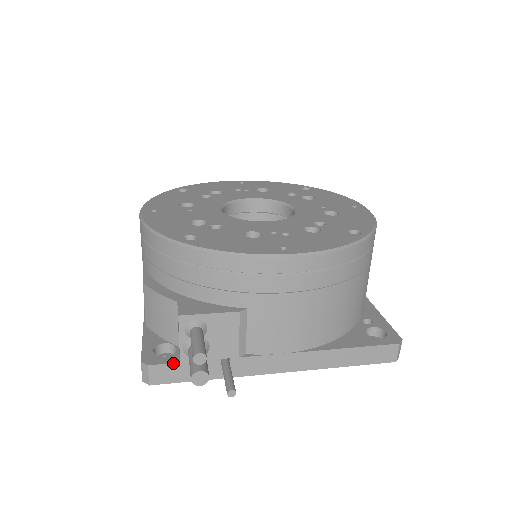
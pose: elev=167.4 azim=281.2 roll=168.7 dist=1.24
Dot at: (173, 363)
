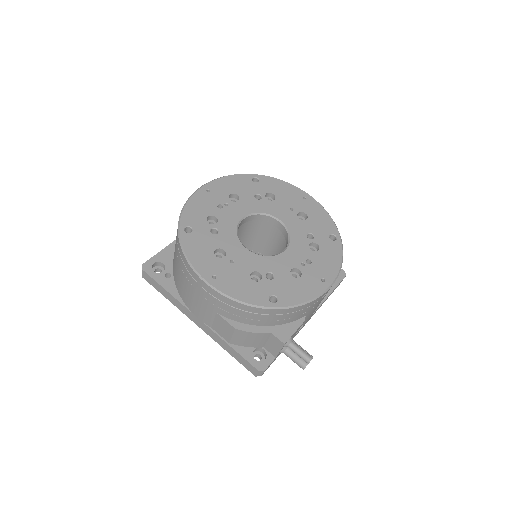
Dot at: occluded
